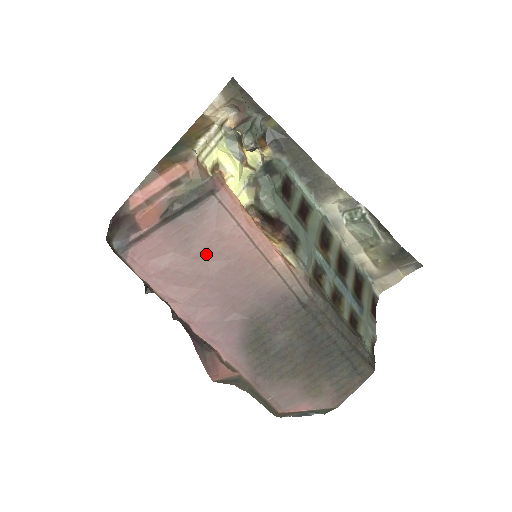
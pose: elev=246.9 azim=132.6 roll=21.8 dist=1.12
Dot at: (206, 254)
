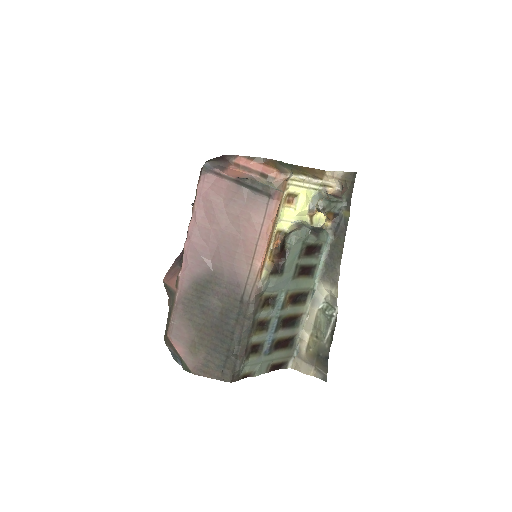
Dot at: (234, 218)
